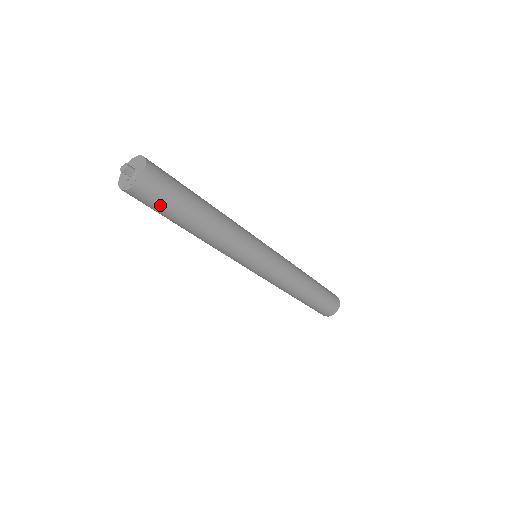
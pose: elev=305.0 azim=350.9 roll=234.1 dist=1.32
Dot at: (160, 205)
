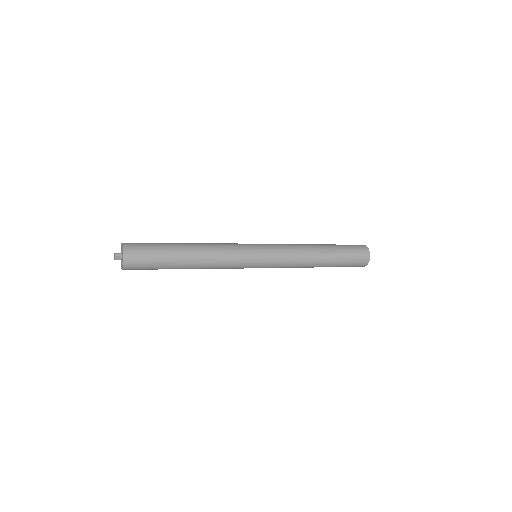
Dot at: (149, 265)
